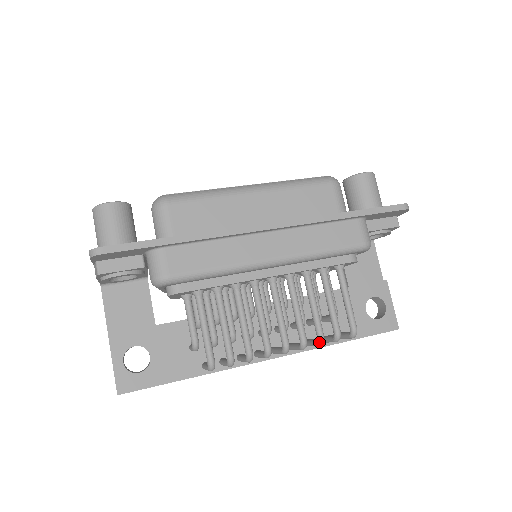
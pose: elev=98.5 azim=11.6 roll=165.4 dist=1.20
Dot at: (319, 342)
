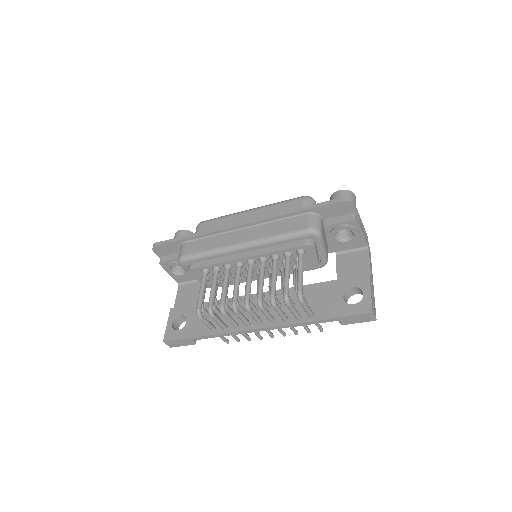
Dot at: (270, 302)
